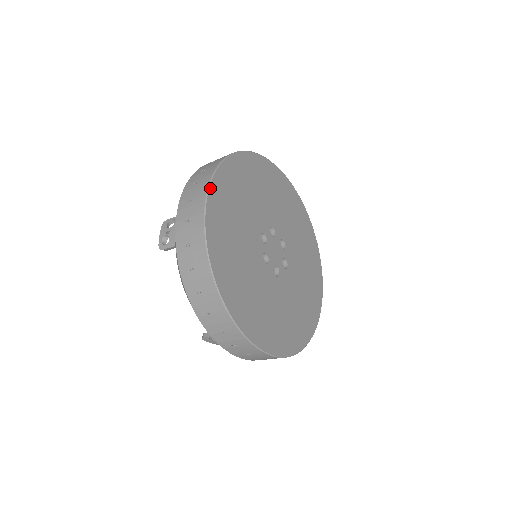
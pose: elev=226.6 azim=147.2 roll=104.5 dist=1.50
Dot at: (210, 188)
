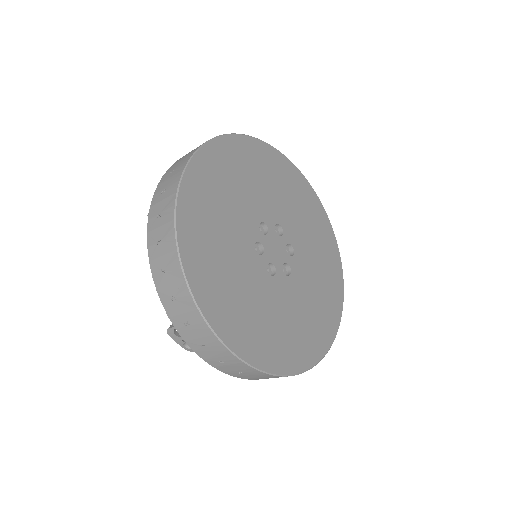
Dot at: (206, 145)
